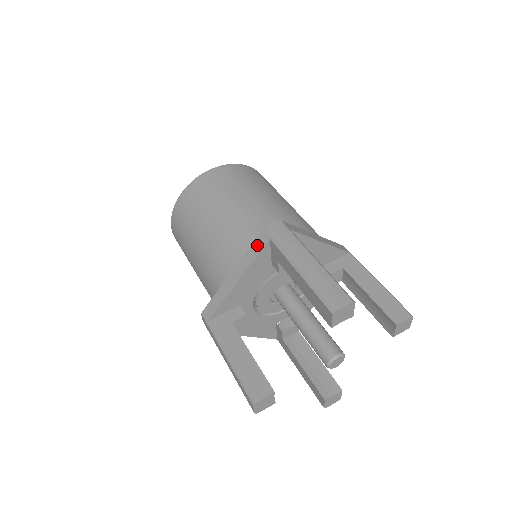
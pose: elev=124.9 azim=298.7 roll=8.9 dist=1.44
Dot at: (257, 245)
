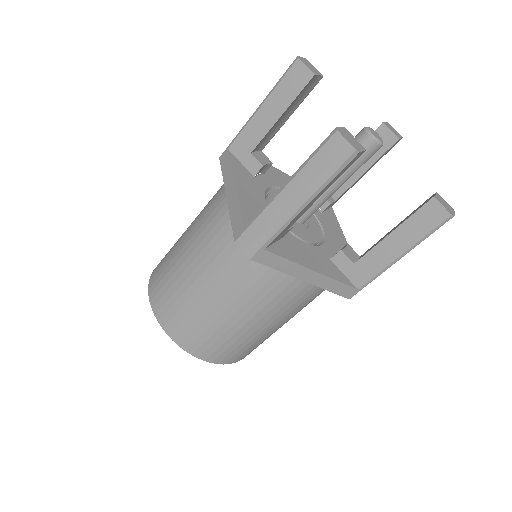
Dot at: (225, 163)
